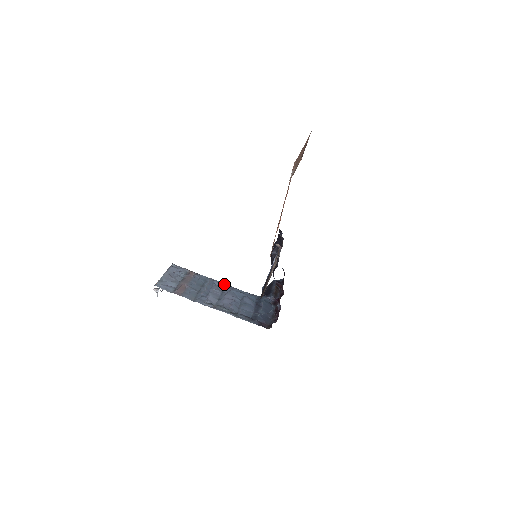
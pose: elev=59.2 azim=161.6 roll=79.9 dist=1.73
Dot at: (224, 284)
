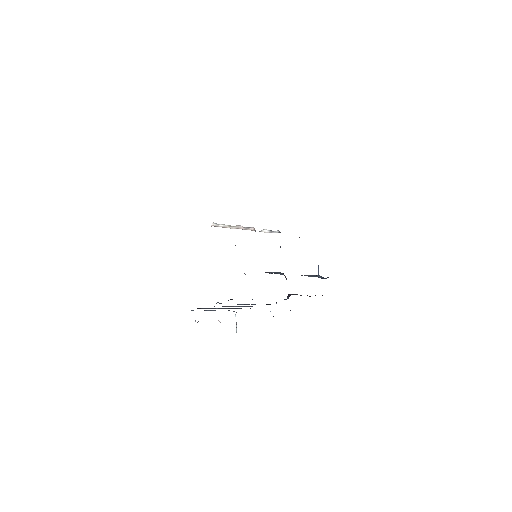
Dot at: occluded
